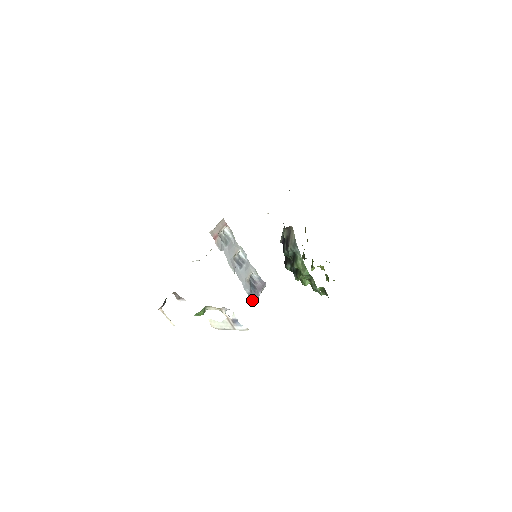
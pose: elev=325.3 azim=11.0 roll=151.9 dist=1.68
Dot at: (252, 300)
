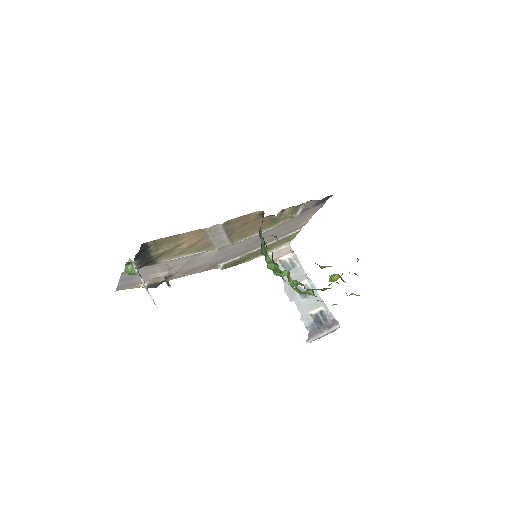
Dot at: (310, 335)
